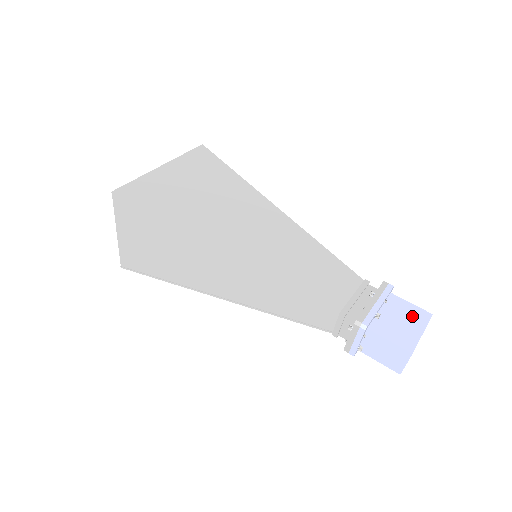
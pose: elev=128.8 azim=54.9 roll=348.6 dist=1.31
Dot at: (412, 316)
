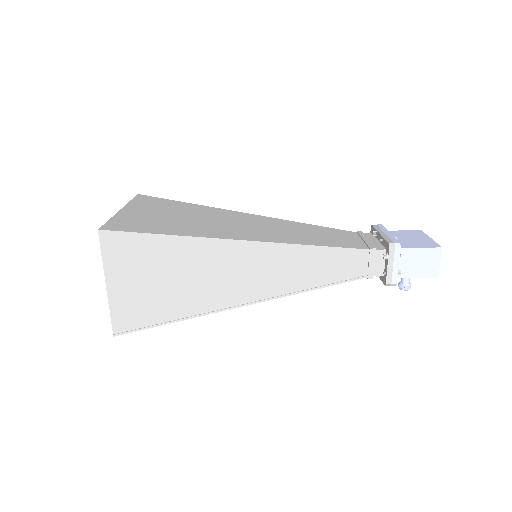
Dot at: (412, 234)
